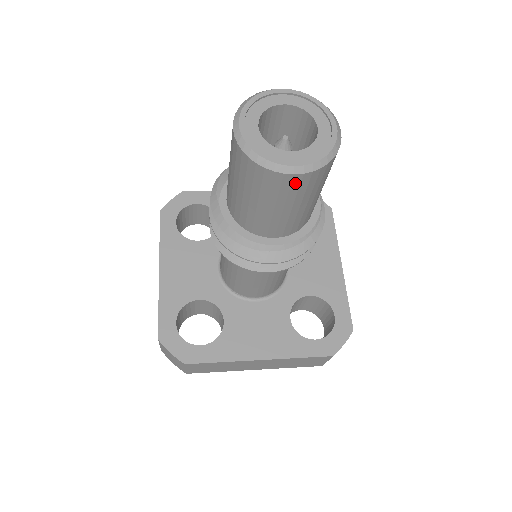
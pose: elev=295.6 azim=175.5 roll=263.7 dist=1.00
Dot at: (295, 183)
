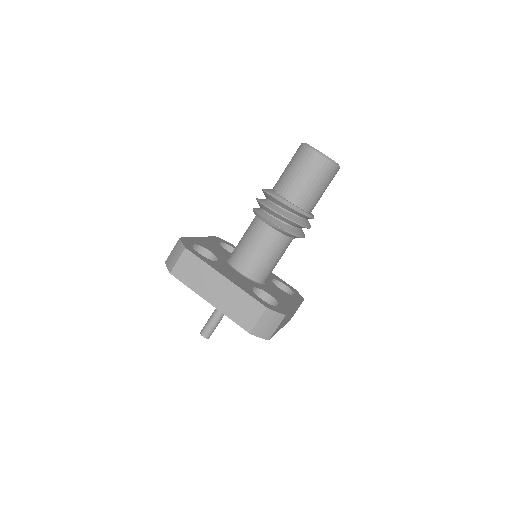
Dot at: occluded
